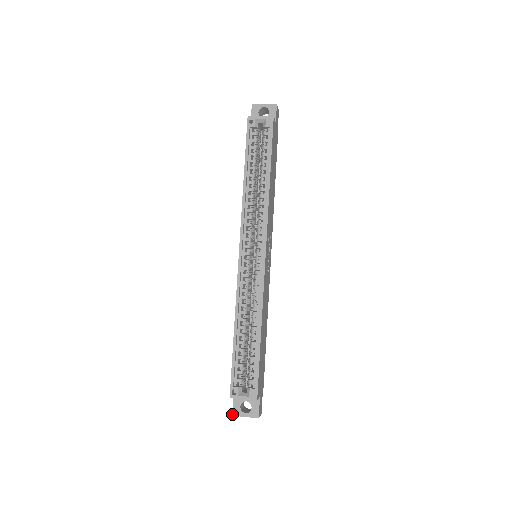
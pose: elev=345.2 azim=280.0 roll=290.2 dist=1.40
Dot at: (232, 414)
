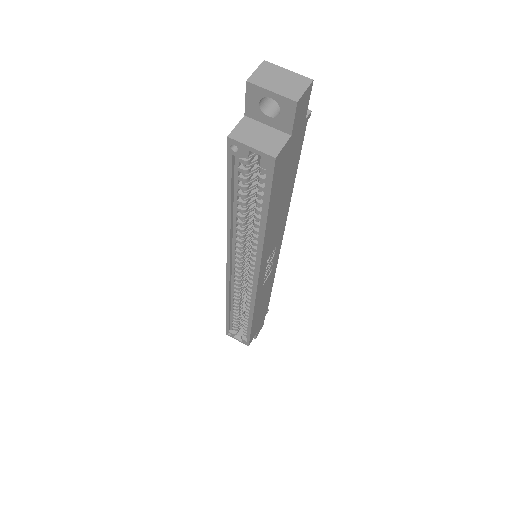
Dot at: occluded
